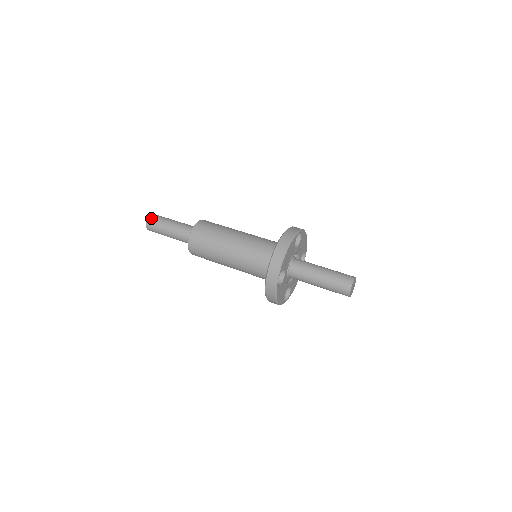
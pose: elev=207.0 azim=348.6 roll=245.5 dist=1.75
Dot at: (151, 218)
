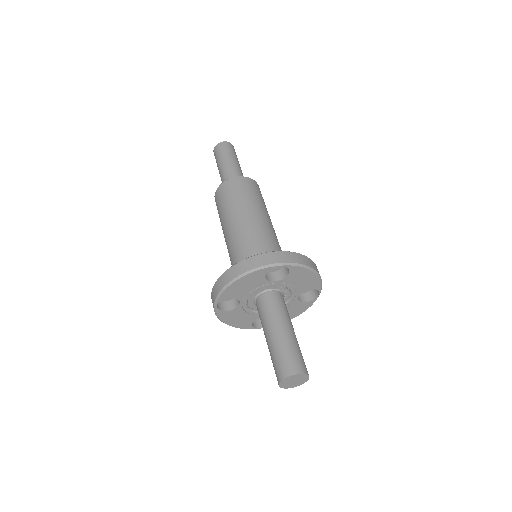
Dot at: (218, 146)
